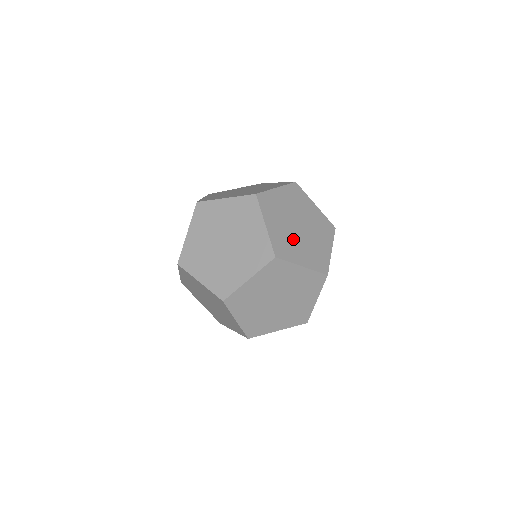
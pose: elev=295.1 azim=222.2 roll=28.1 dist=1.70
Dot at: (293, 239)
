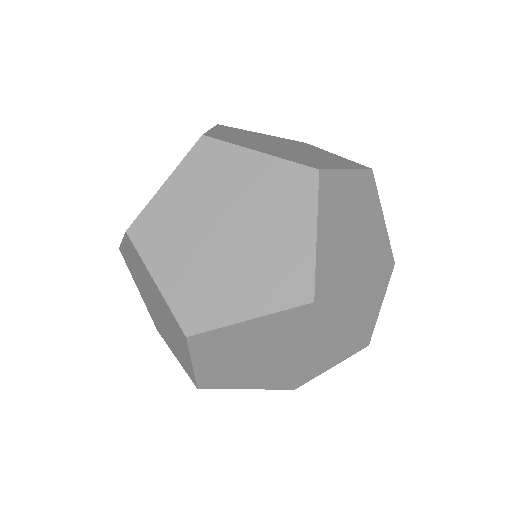
Dot at: (259, 144)
